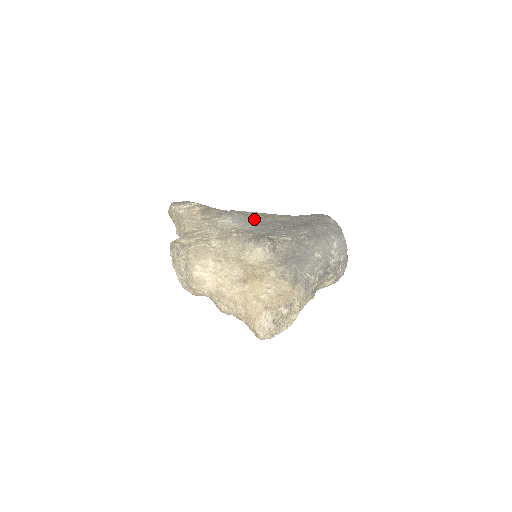
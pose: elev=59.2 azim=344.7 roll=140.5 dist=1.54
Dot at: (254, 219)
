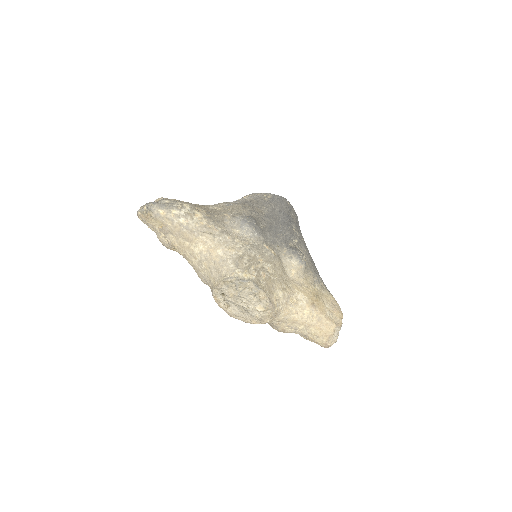
Dot at: (260, 222)
